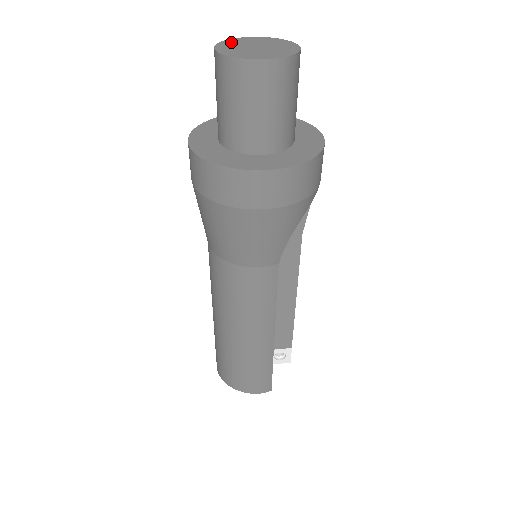
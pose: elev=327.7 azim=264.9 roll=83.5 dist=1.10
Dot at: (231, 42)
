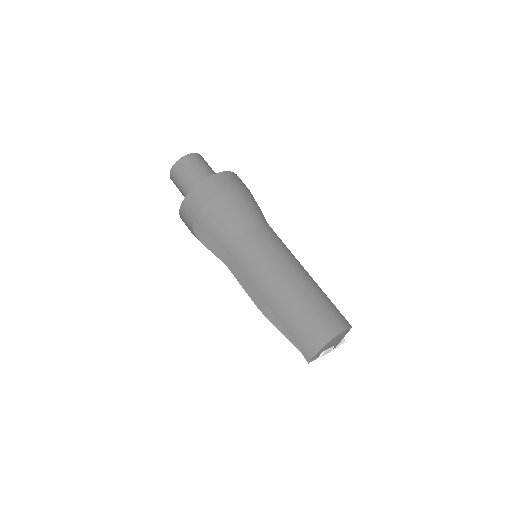
Dot at: occluded
